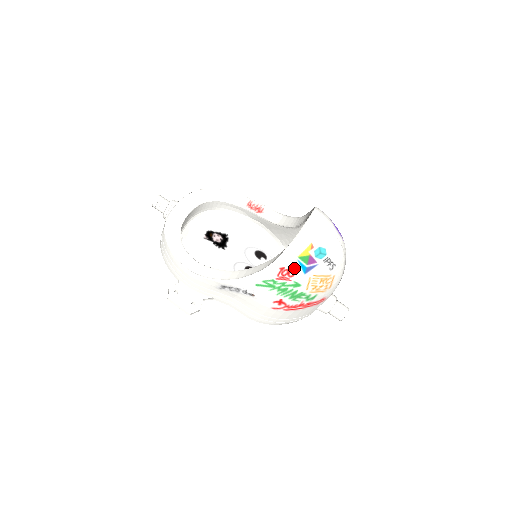
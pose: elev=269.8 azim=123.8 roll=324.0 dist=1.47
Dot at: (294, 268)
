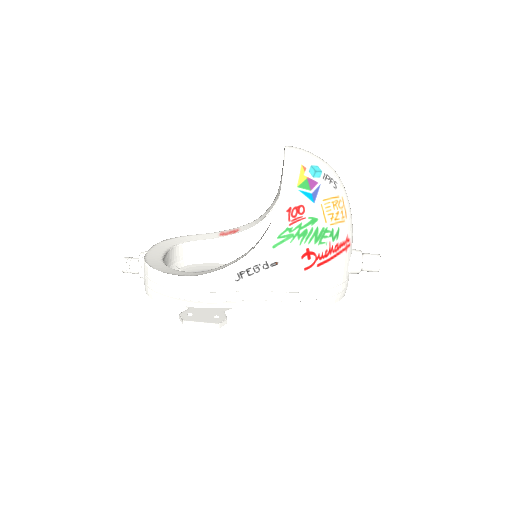
Dot at: (300, 202)
